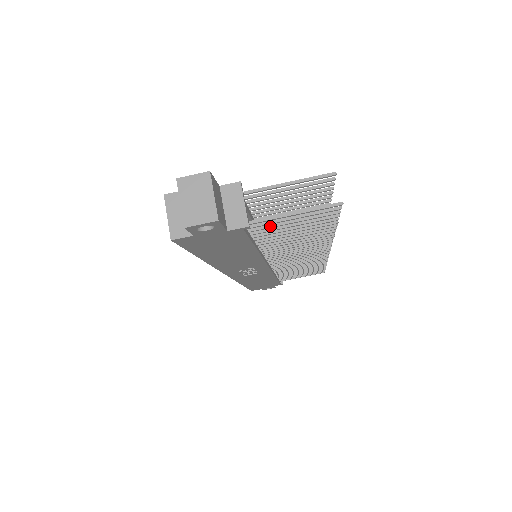
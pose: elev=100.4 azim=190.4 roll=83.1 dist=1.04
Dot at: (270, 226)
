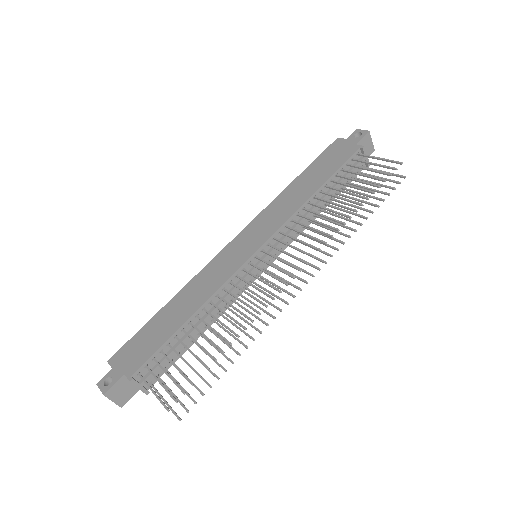
Dot at: occluded
